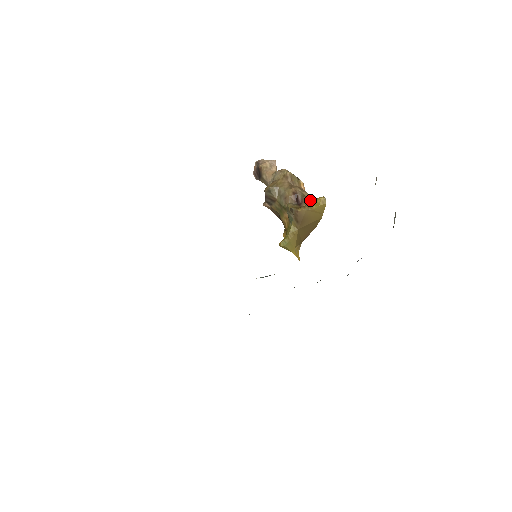
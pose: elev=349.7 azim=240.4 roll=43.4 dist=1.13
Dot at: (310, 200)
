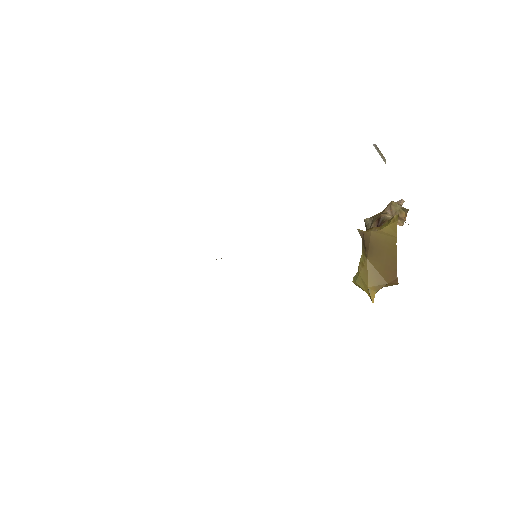
Dot at: (385, 221)
